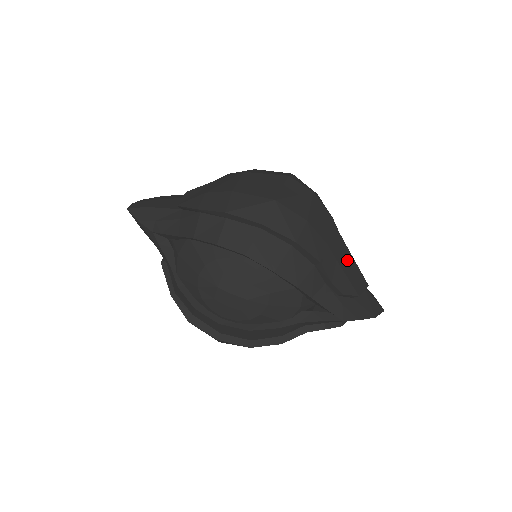
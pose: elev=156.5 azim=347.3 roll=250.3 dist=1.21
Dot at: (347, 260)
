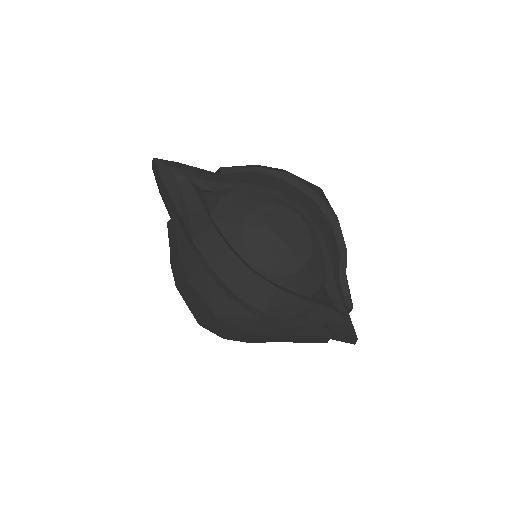
Dot at: occluded
